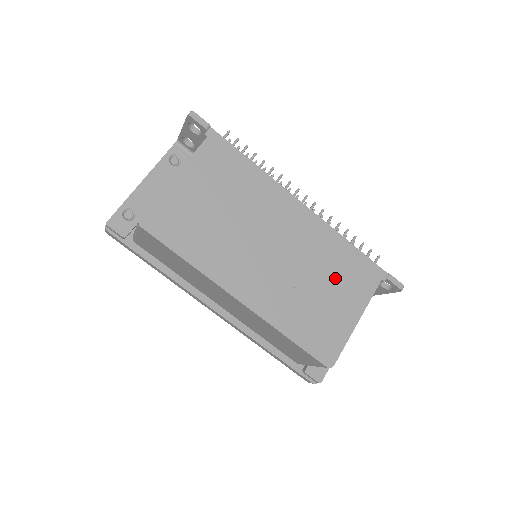
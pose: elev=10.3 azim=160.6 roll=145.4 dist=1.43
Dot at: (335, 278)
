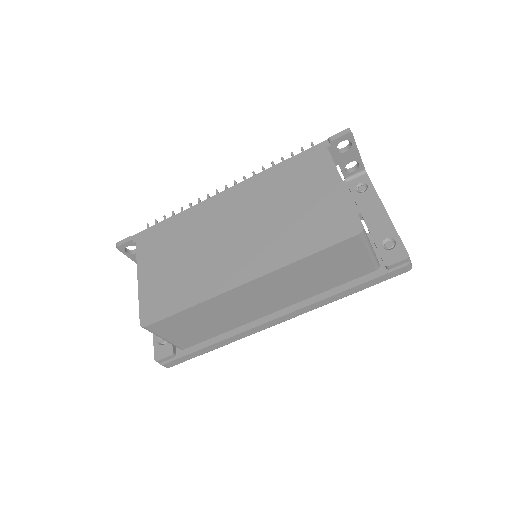
Dot at: (294, 190)
